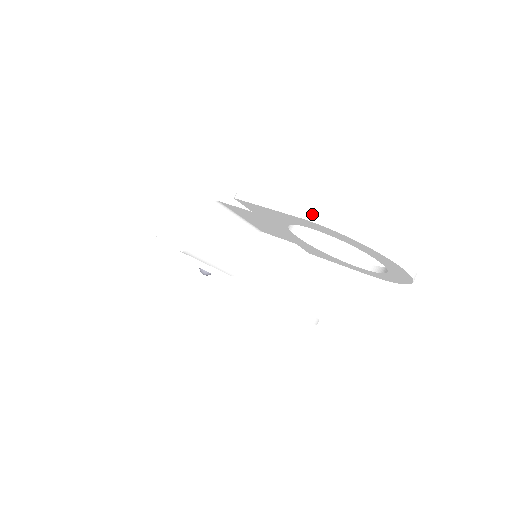
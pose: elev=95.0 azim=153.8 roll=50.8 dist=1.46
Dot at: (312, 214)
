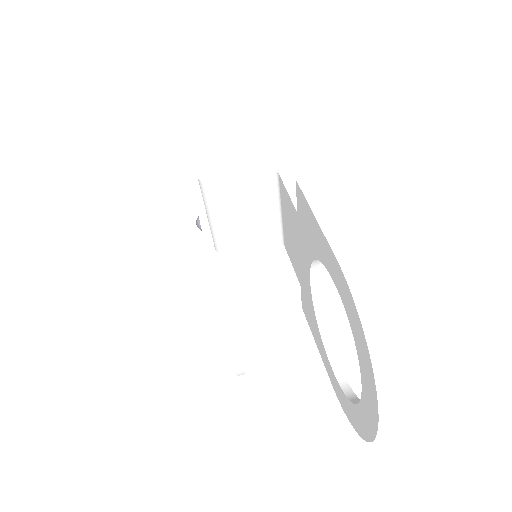
Dot at: (353, 270)
